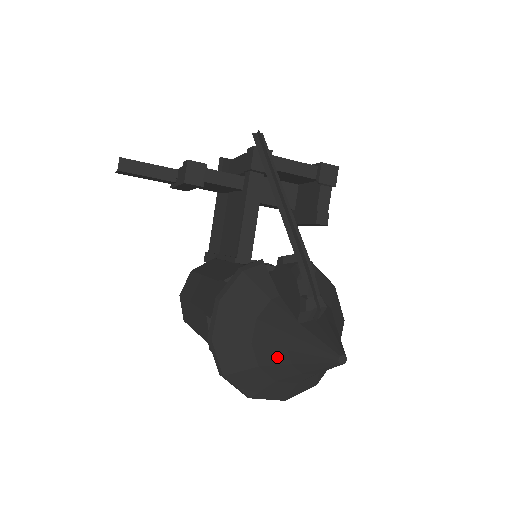
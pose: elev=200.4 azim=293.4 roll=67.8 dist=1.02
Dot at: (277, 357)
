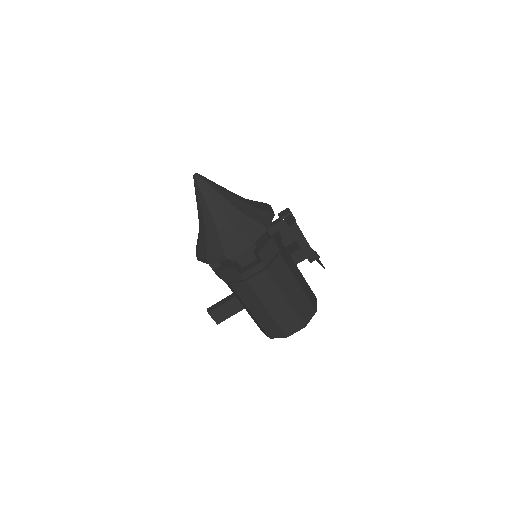
Dot at: (200, 216)
